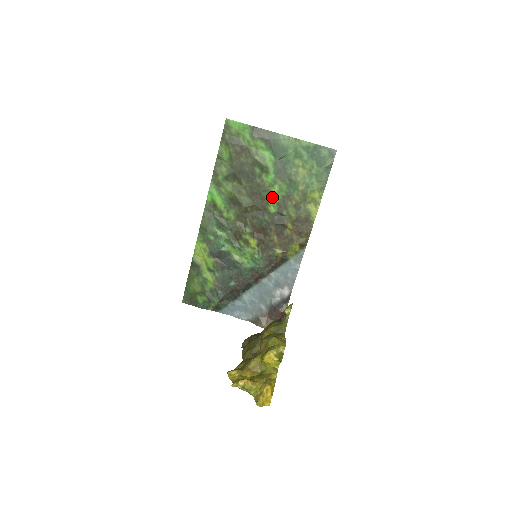
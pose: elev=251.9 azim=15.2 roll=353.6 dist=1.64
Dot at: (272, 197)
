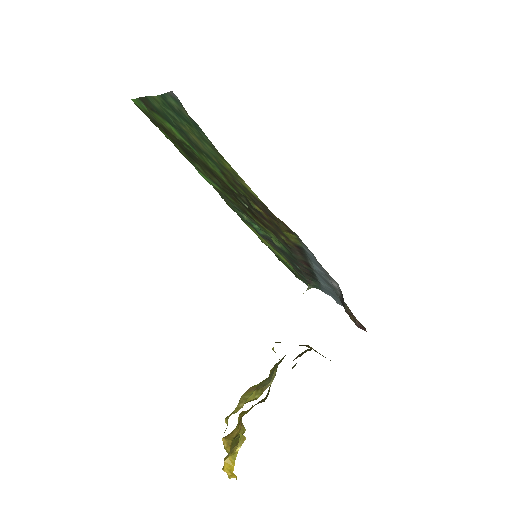
Dot at: (219, 175)
